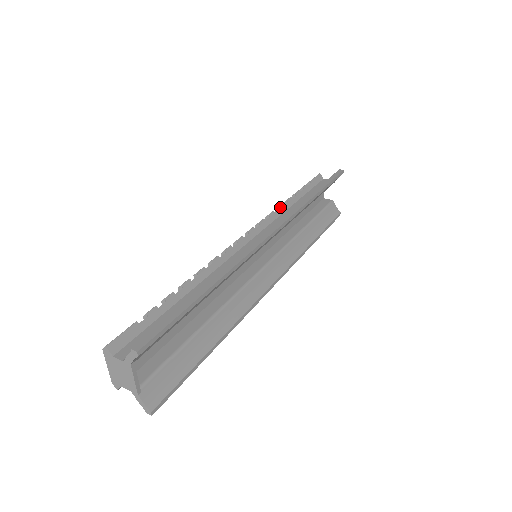
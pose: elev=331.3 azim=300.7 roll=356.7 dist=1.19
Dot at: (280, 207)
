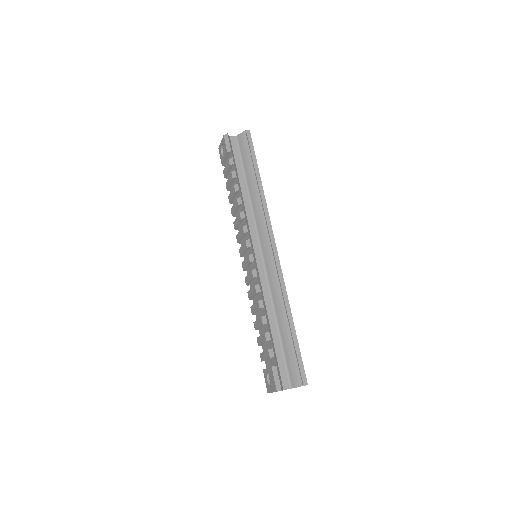
Dot at: (242, 202)
